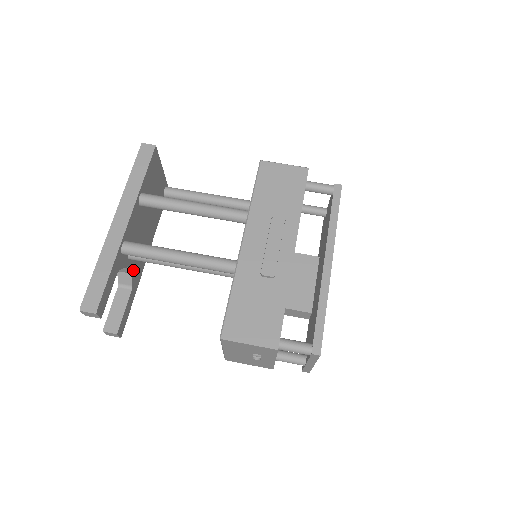
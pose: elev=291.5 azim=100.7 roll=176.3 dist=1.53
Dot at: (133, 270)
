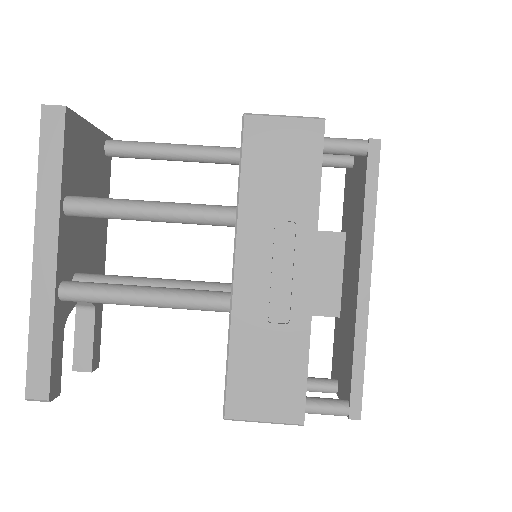
Dot at: occluded
